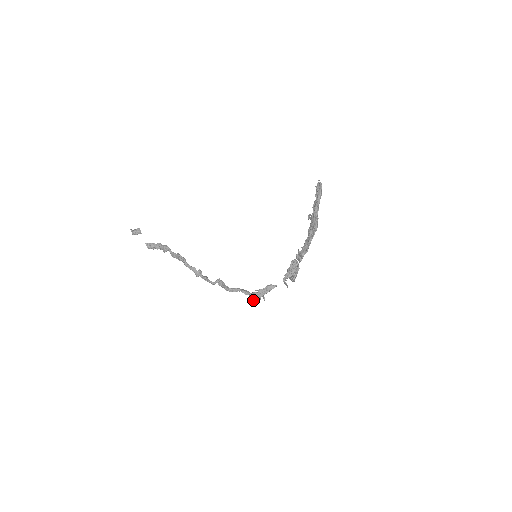
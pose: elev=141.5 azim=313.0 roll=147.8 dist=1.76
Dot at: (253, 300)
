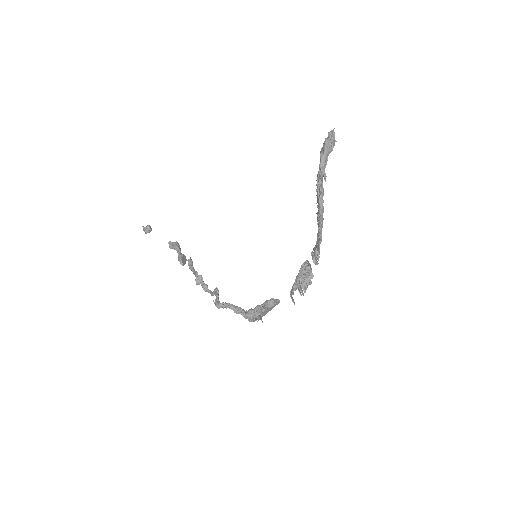
Dot at: (250, 321)
